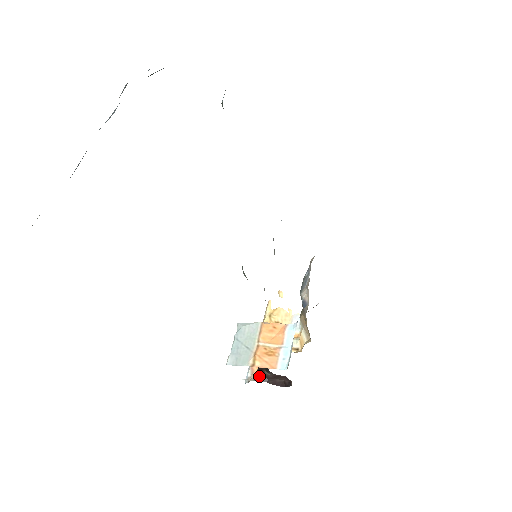
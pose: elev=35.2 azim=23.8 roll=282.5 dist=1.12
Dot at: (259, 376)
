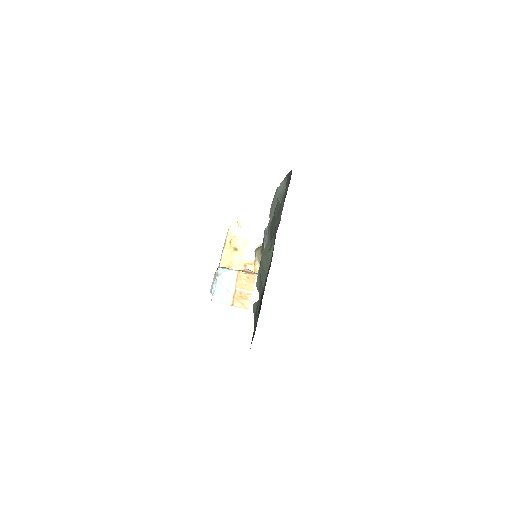
Dot at: occluded
